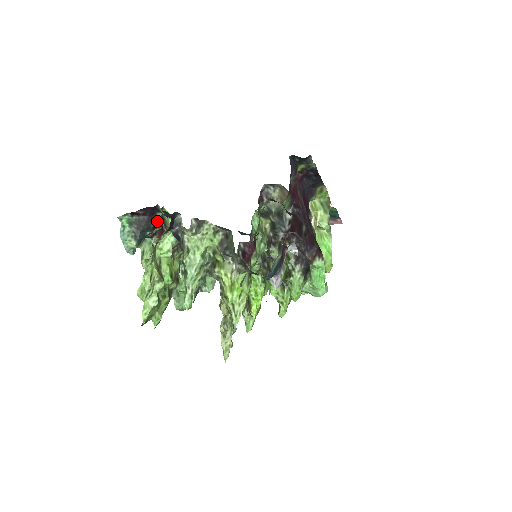
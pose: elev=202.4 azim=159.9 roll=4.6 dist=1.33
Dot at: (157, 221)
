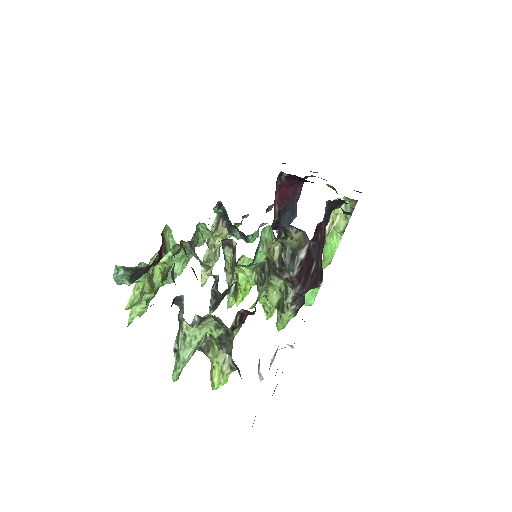
Dot at: (156, 257)
